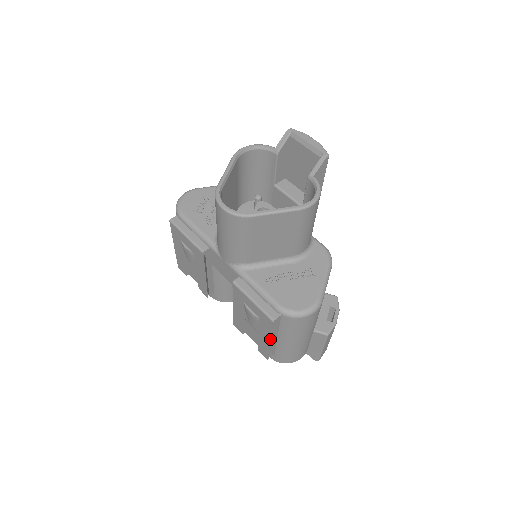
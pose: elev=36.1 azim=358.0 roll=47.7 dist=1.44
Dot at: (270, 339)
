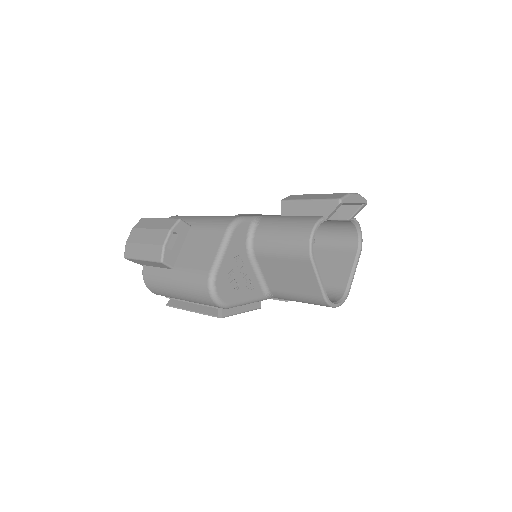
Dot at: occluded
